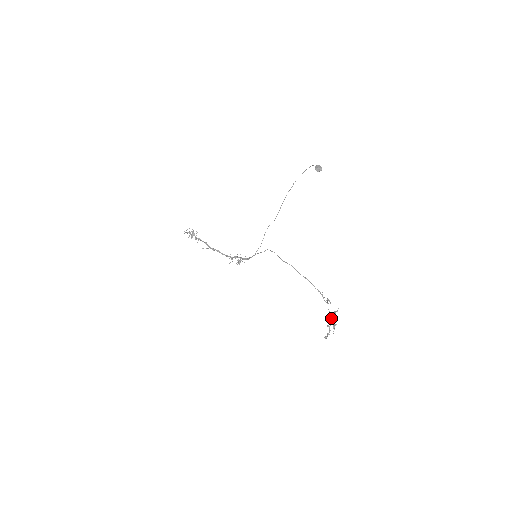
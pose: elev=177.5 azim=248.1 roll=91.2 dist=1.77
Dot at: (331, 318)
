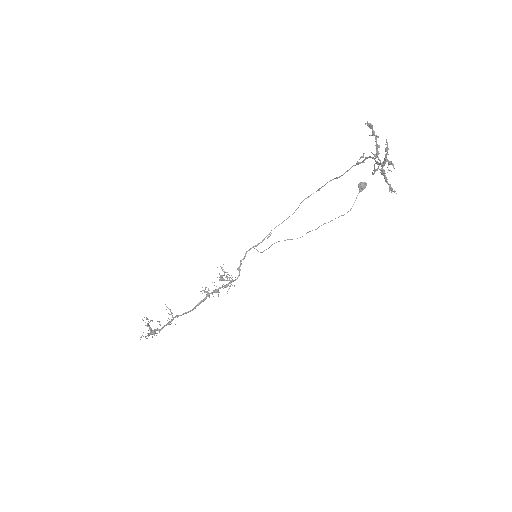
Dot at: (381, 170)
